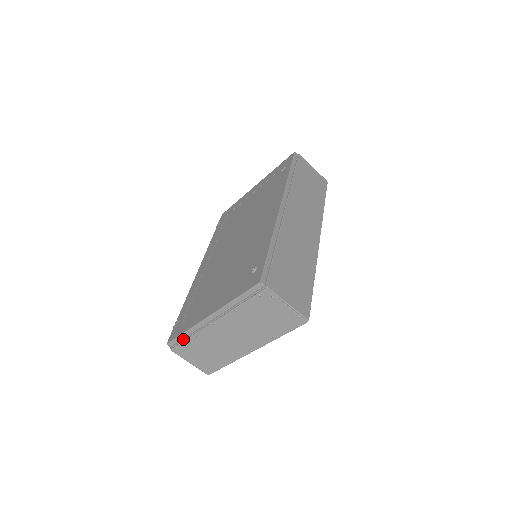
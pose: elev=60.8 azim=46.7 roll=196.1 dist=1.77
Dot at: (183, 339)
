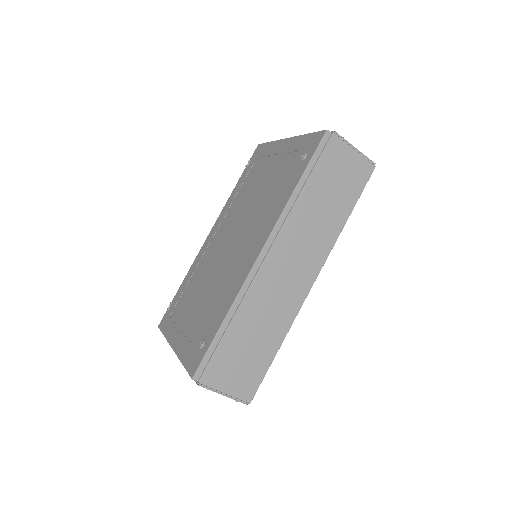
Dot at: occluded
